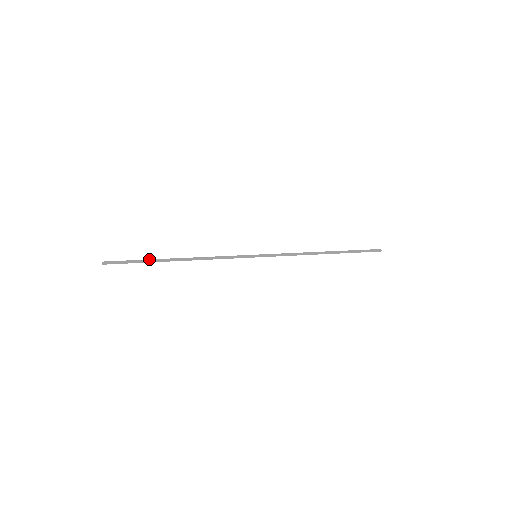
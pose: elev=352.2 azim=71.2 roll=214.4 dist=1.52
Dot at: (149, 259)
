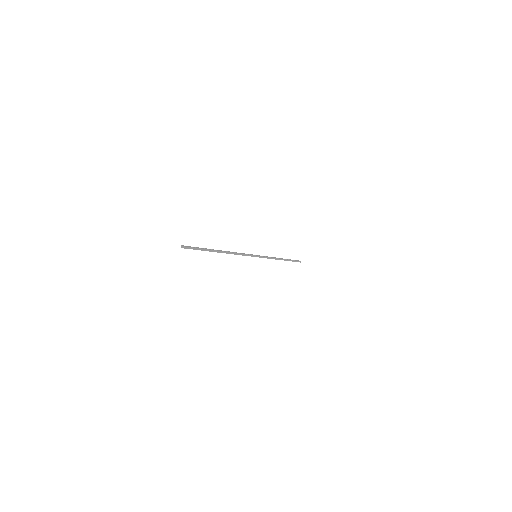
Dot at: occluded
